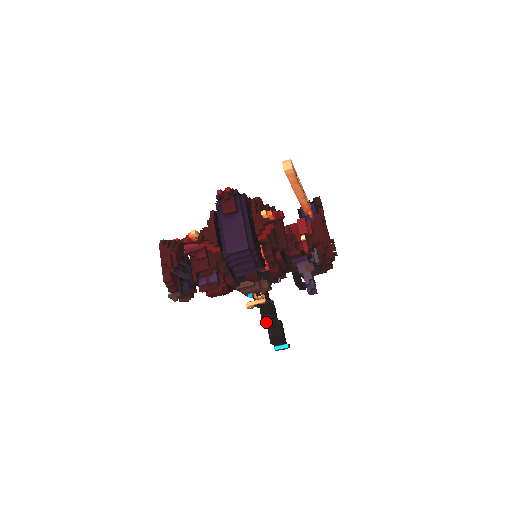
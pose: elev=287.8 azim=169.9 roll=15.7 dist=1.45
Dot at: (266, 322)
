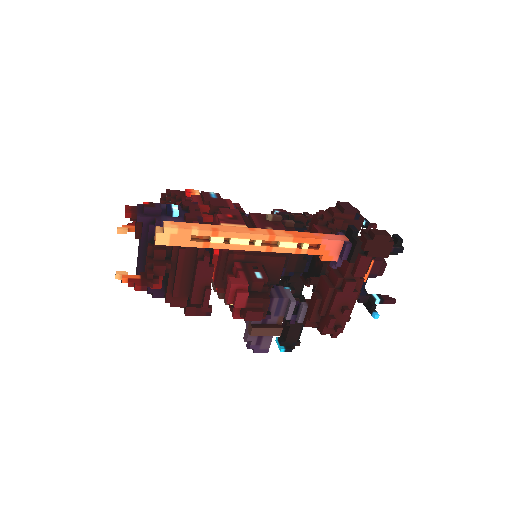
Dot at: occluded
